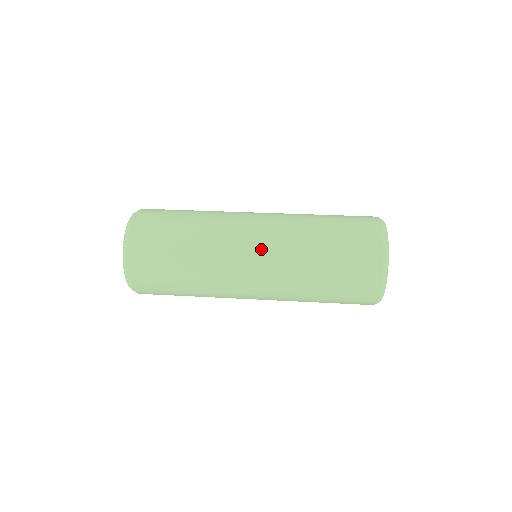
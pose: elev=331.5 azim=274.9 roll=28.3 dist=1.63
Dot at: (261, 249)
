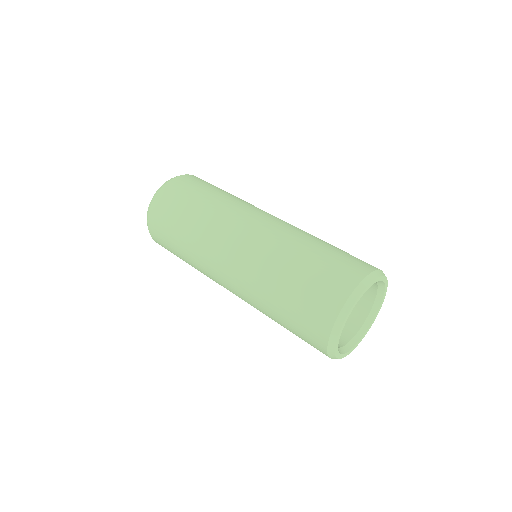
Dot at: (263, 223)
